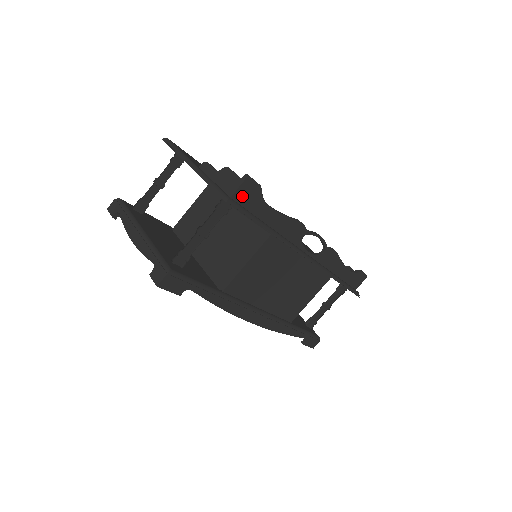
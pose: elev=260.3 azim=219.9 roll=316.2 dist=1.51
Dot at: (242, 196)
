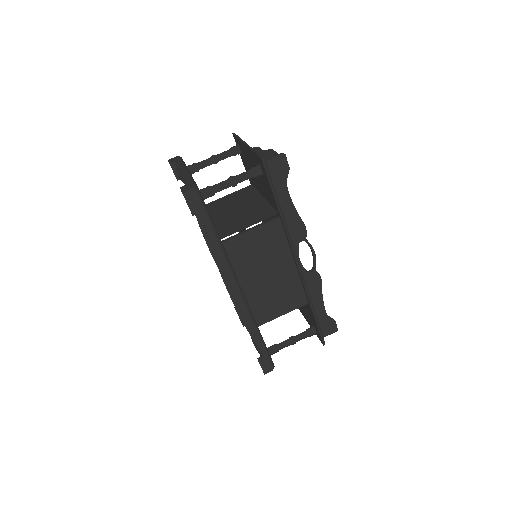
Dot at: (273, 167)
